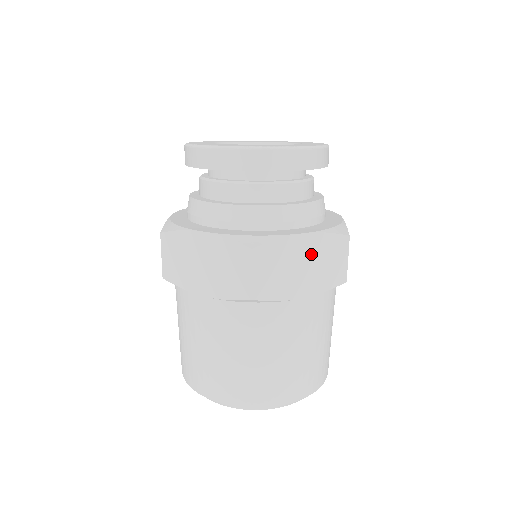
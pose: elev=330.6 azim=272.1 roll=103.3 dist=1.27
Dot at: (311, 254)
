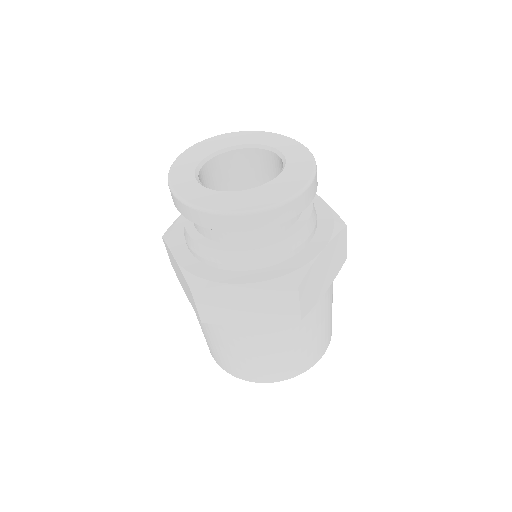
Dot at: (328, 258)
